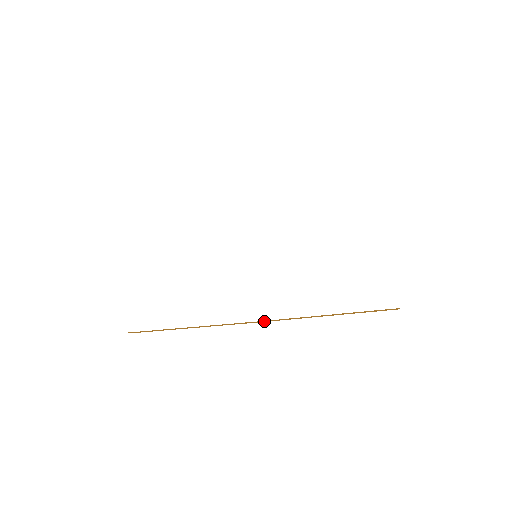
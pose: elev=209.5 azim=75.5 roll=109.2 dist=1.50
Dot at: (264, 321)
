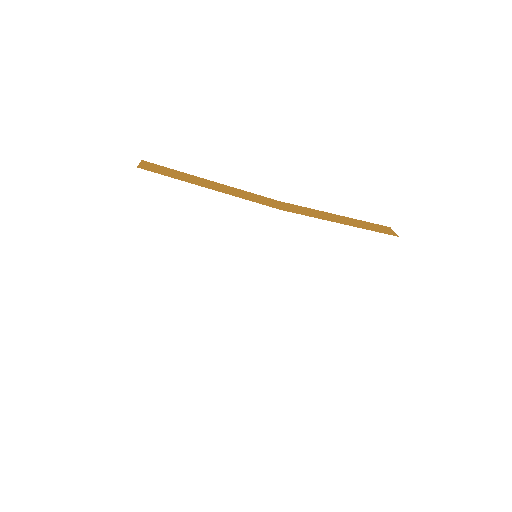
Dot at: occluded
